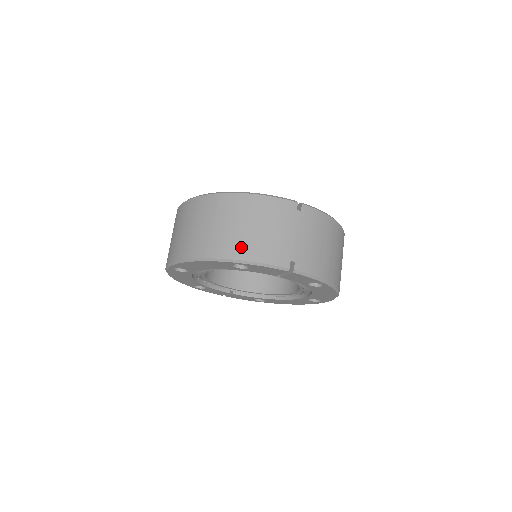
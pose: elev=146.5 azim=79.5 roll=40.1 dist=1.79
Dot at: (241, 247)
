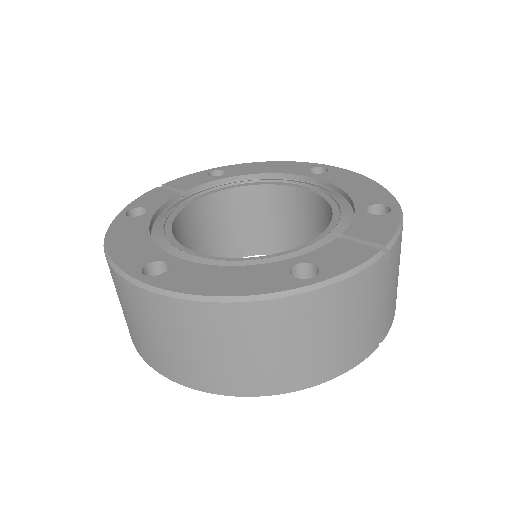
Dot at: (321, 368)
